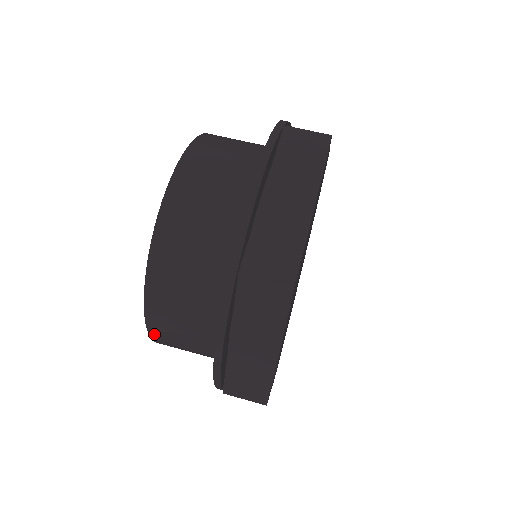
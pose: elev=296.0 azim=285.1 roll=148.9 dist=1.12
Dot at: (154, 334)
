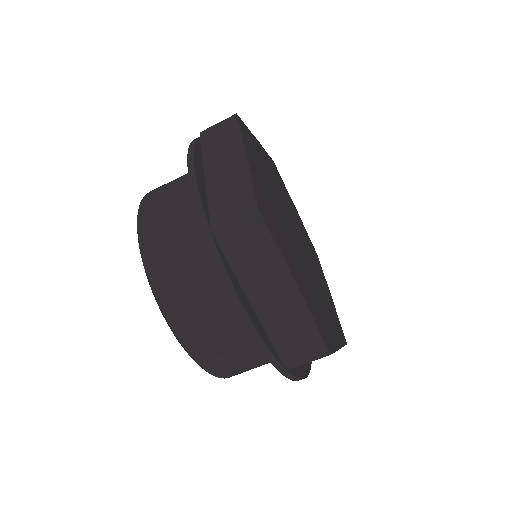
Dot at: occluded
